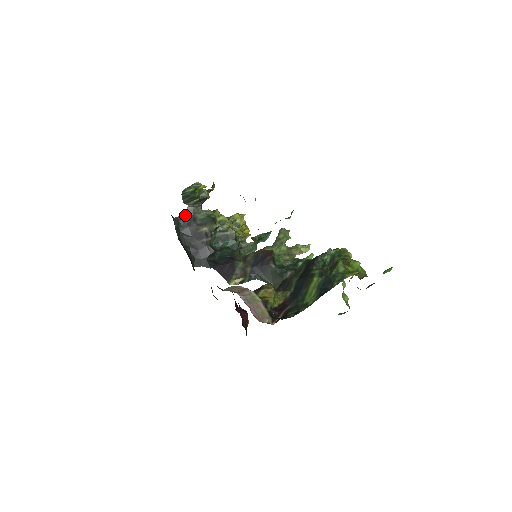
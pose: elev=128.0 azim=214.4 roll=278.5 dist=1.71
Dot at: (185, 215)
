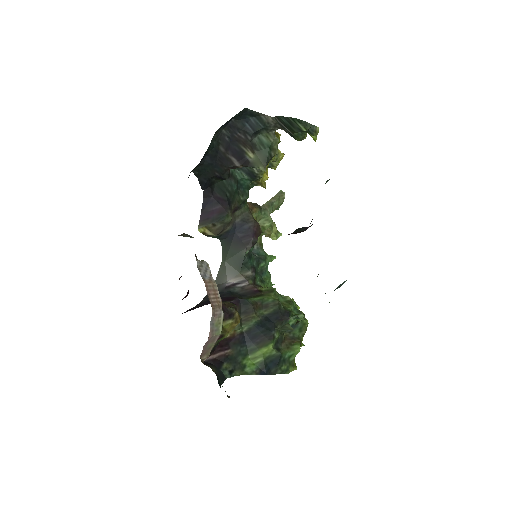
Dot at: (257, 116)
